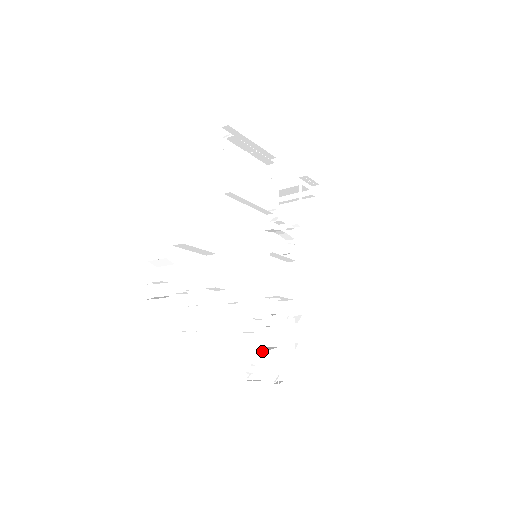
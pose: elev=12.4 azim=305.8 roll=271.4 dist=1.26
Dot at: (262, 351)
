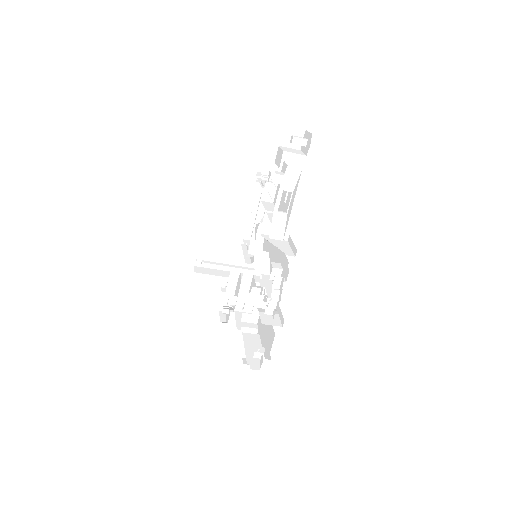
Dot at: occluded
